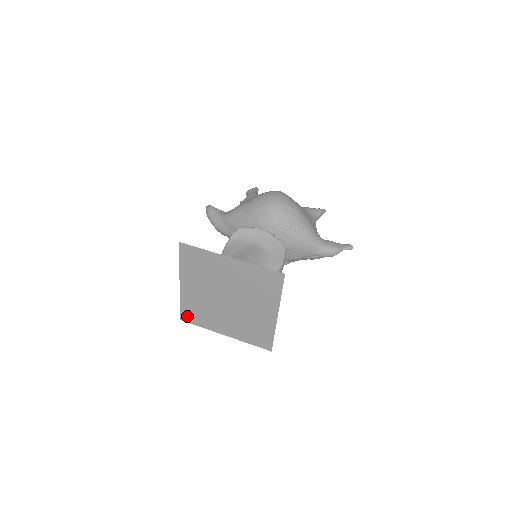
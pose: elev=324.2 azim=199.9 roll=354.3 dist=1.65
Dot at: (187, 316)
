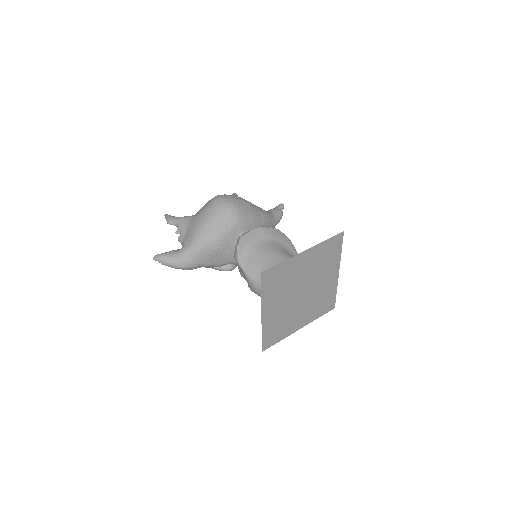
Dot at: (268, 342)
